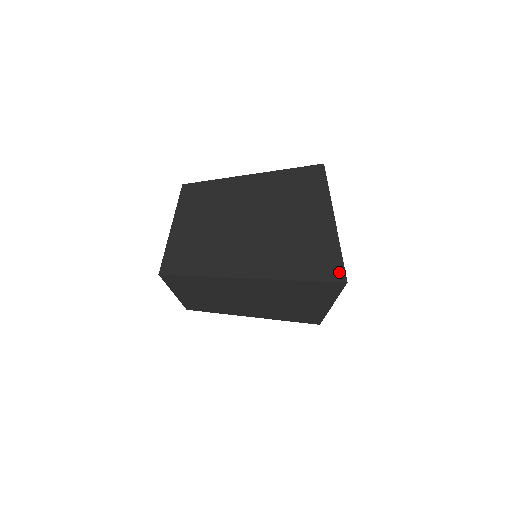
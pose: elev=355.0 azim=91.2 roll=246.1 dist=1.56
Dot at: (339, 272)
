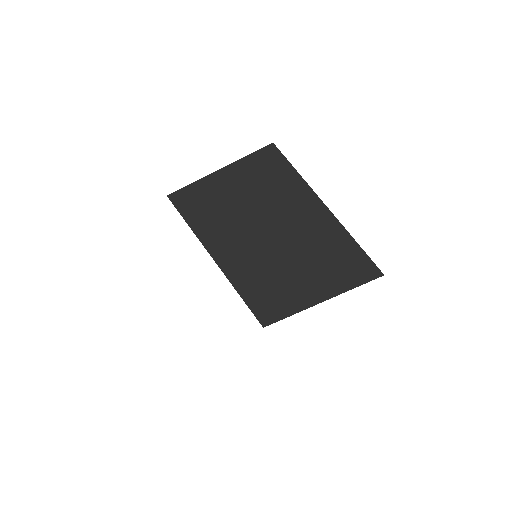
Dot at: (374, 267)
